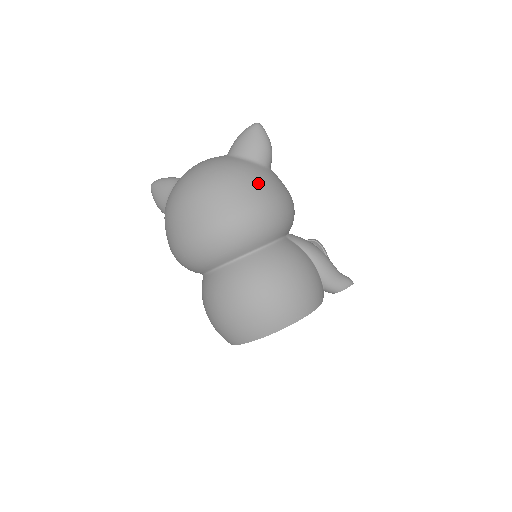
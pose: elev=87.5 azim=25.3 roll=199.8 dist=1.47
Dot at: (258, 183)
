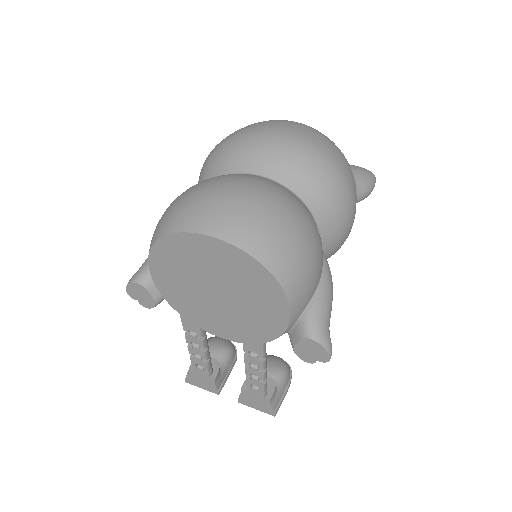
Dot at: (349, 168)
